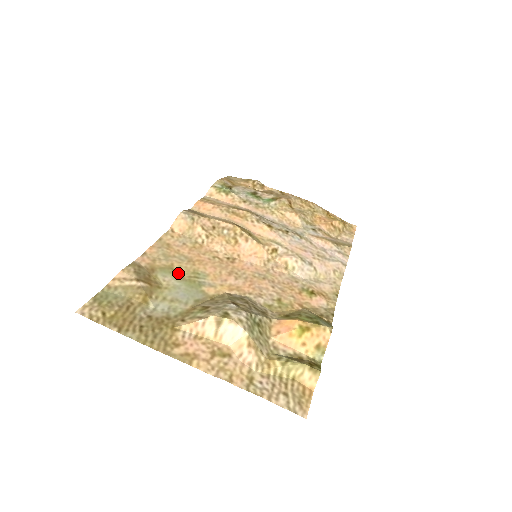
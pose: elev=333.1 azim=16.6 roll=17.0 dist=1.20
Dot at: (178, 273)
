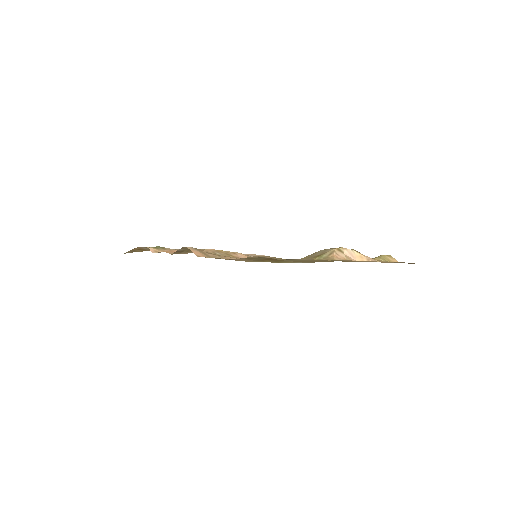
Dot at: occluded
